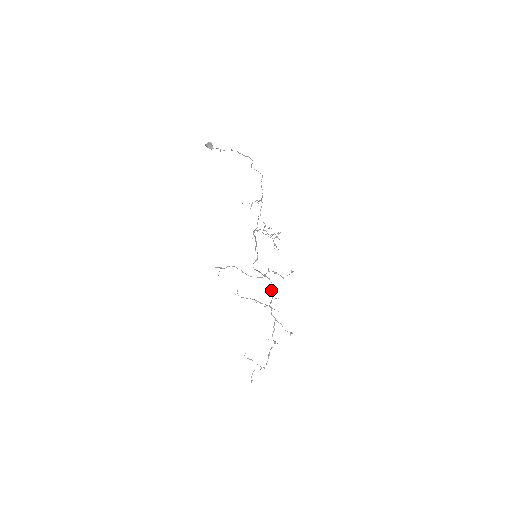
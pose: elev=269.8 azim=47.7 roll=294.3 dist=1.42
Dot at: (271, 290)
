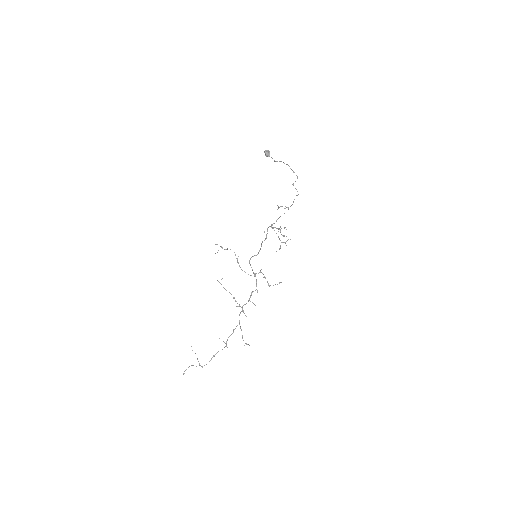
Dot at: (252, 291)
